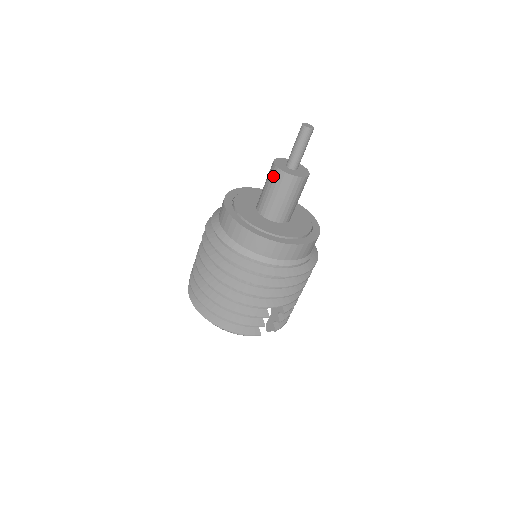
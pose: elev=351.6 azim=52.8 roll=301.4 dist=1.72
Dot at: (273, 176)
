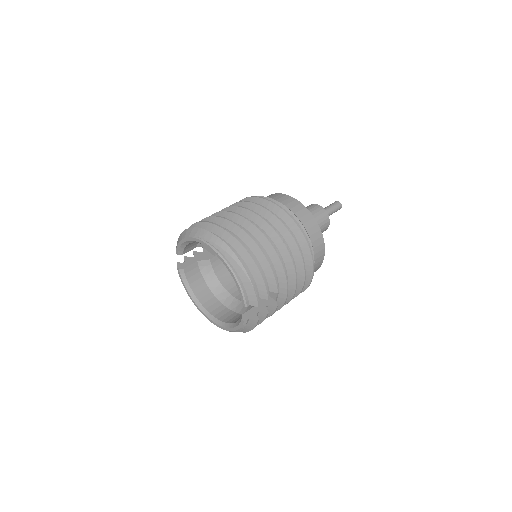
Dot at: (315, 208)
